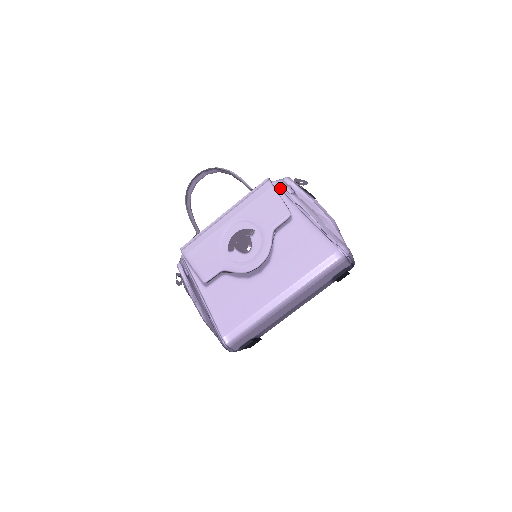
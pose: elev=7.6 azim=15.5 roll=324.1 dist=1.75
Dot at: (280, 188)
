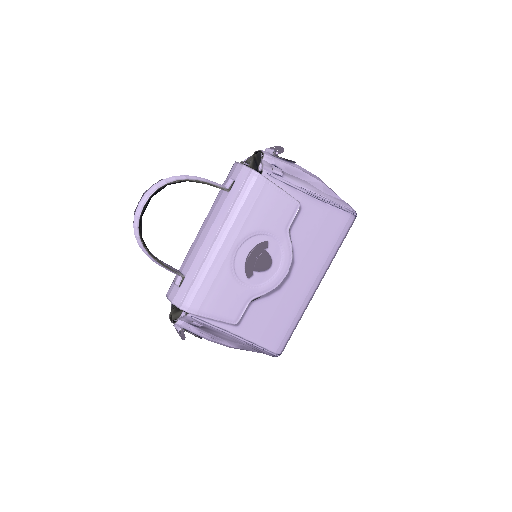
Dot at: (275, 178)
